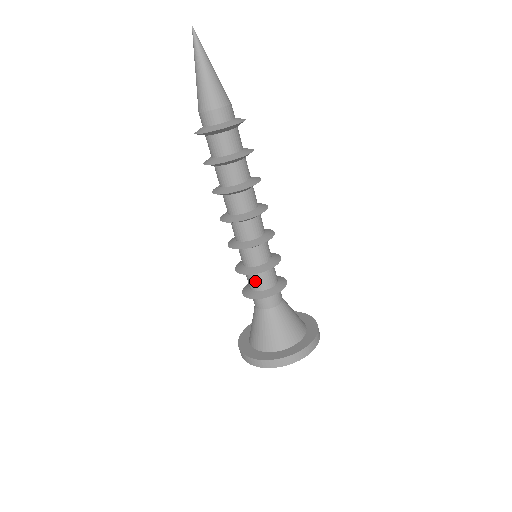
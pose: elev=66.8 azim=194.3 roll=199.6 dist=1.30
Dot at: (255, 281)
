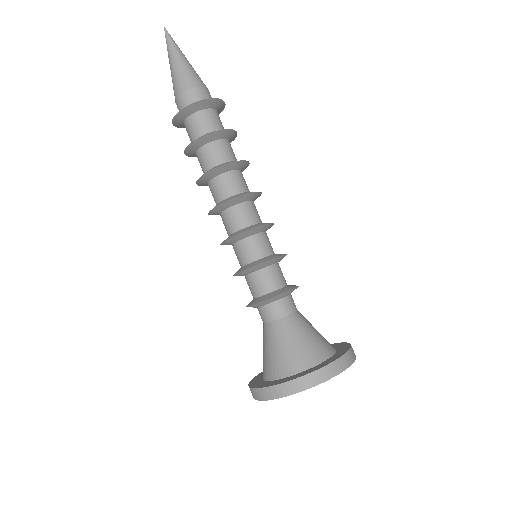
Dot at: (249, 285)
